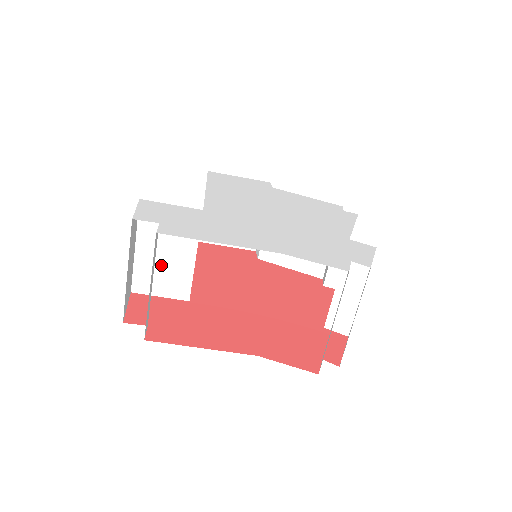
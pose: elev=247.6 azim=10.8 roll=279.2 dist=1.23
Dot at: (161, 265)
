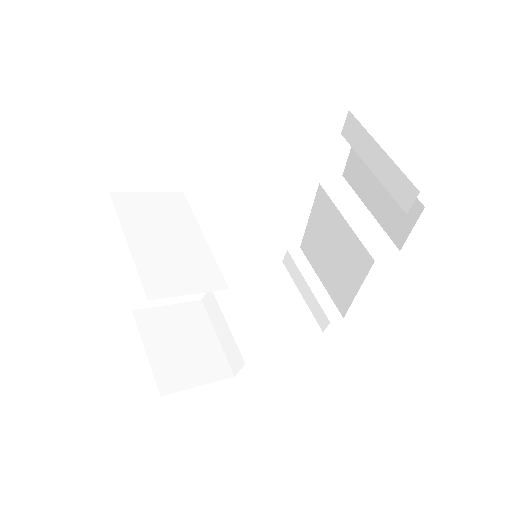
Dot at: (170, 255)
